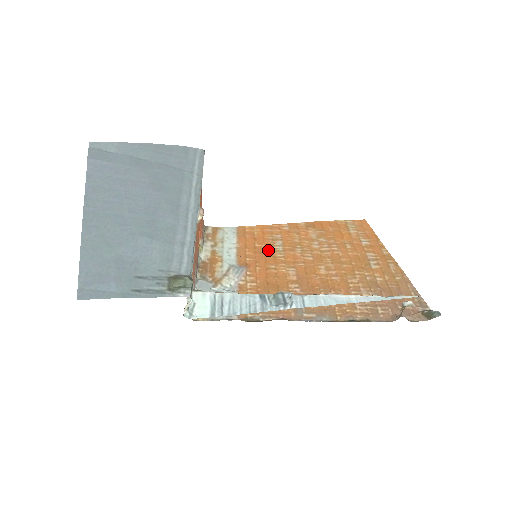
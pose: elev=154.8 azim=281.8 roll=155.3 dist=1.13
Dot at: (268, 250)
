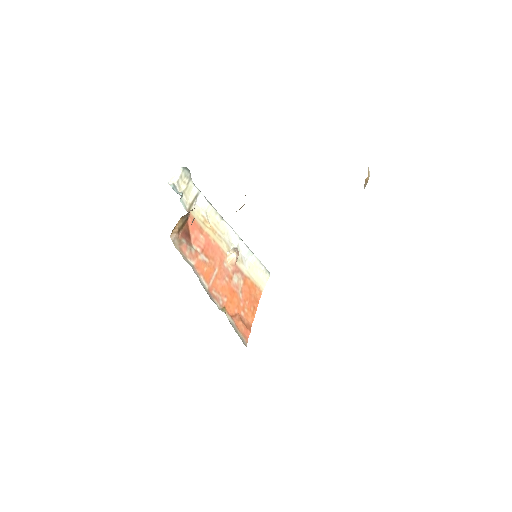
Dot at: occluded
